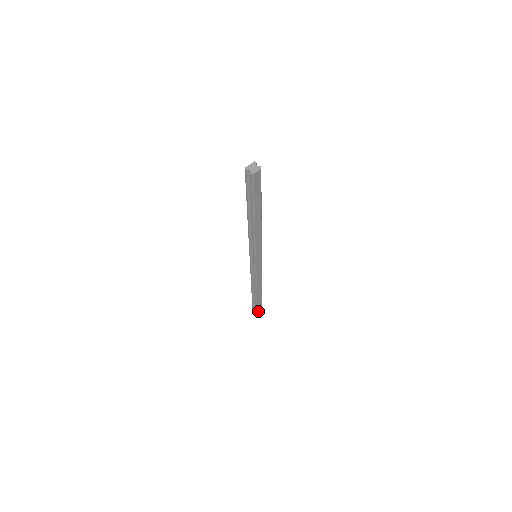
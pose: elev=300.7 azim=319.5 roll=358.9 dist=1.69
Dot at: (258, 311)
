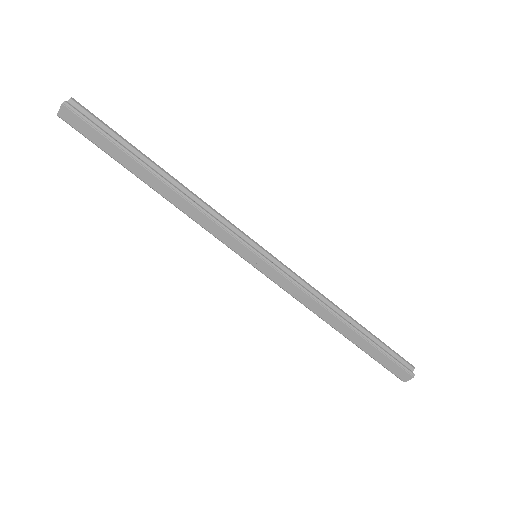
Dot at: (405, 380)
